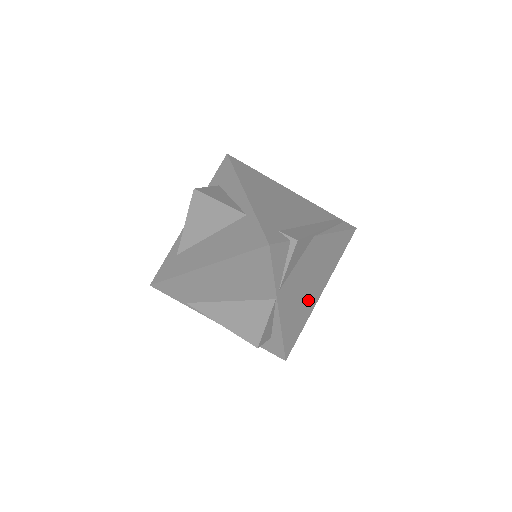
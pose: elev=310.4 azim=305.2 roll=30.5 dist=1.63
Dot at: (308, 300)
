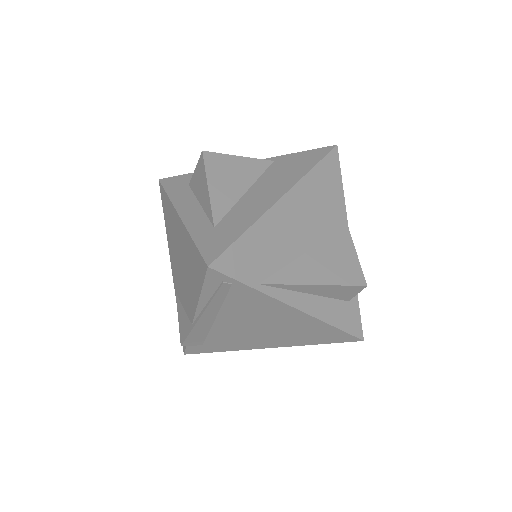
Dot at: occluded
